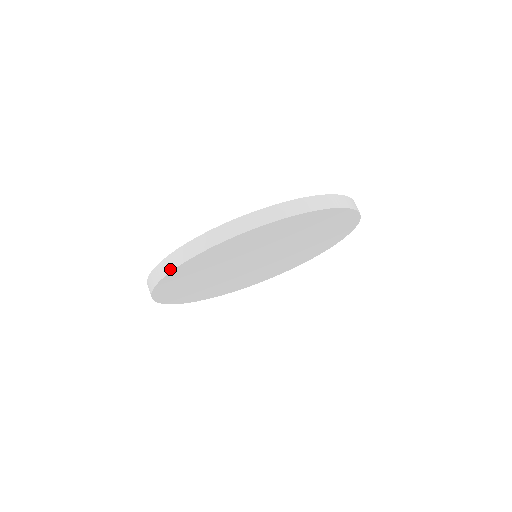
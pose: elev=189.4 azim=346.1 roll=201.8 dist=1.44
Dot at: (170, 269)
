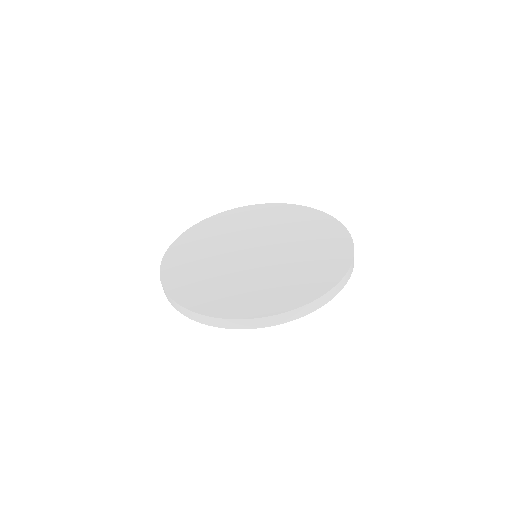
Dot at: occluded
